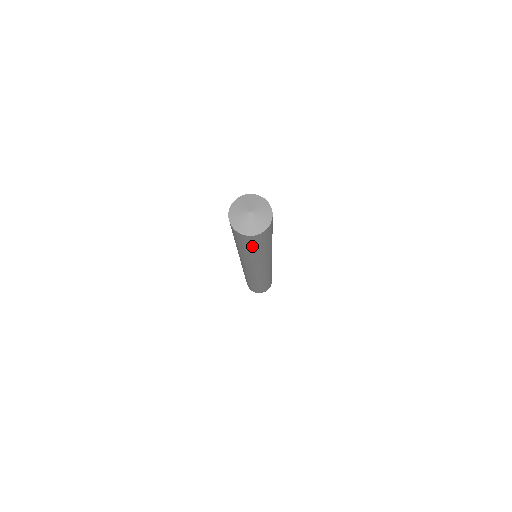
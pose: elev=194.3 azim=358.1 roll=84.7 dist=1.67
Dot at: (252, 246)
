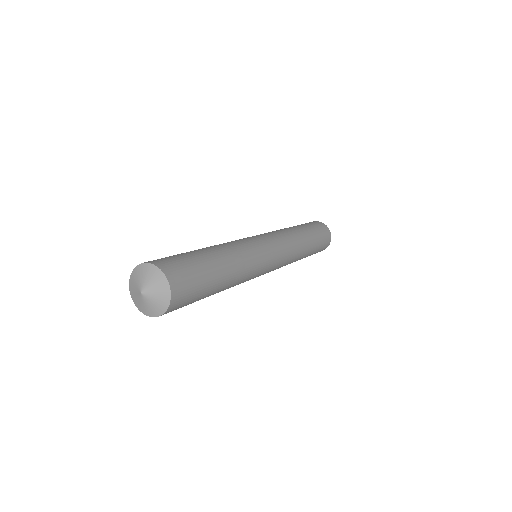
Dot at: (195, 300)
